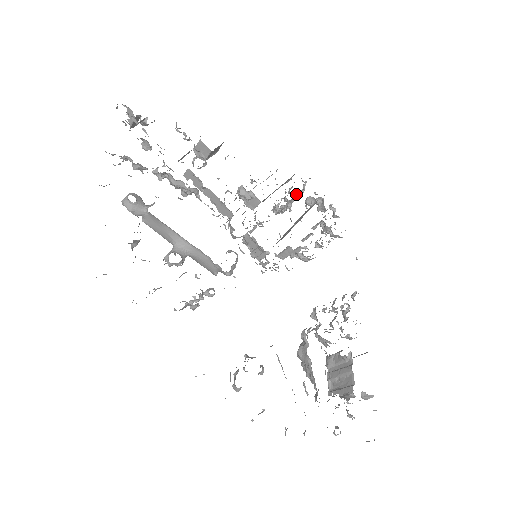
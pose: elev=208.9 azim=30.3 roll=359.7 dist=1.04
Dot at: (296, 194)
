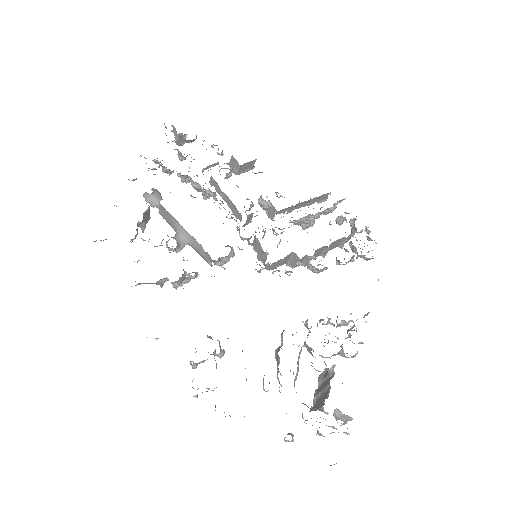
Dot at: (326, 212)
